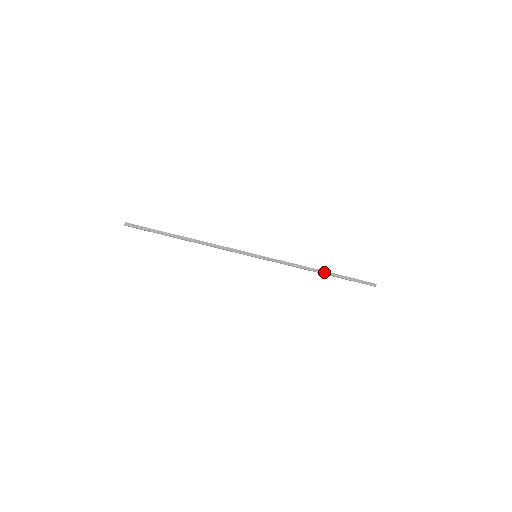
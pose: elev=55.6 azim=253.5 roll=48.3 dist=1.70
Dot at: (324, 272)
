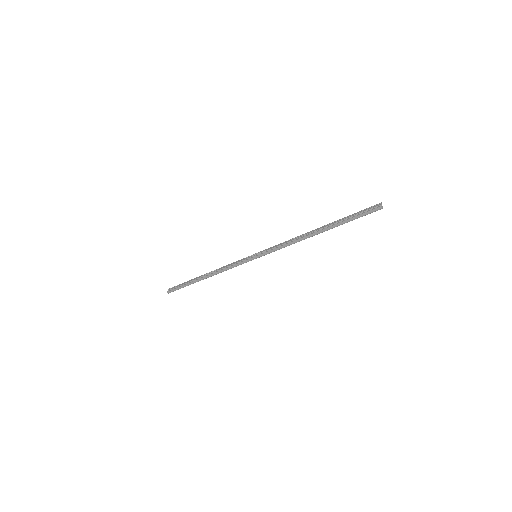
Dot at: (319, 232)
